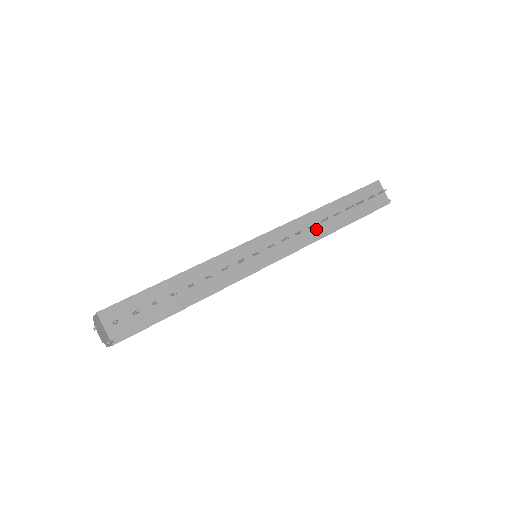
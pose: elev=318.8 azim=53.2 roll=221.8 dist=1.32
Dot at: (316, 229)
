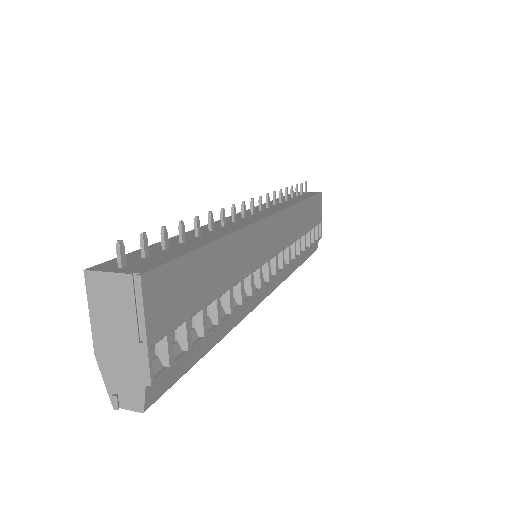
Dot at: (282, 204)
